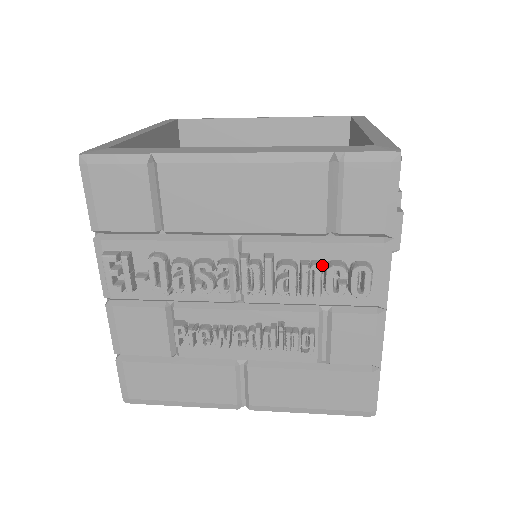
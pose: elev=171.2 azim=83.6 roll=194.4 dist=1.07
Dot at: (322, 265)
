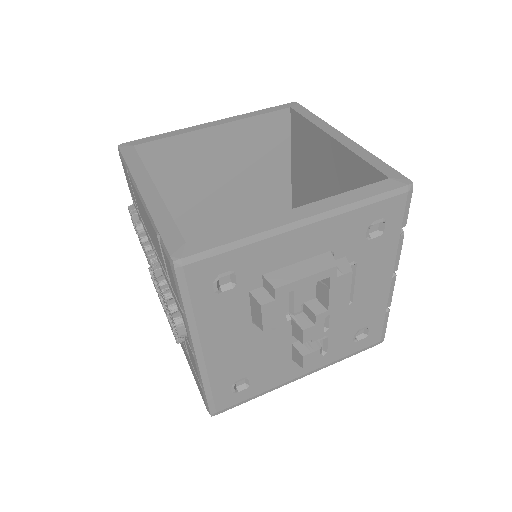
Dot at: (172, 296)
